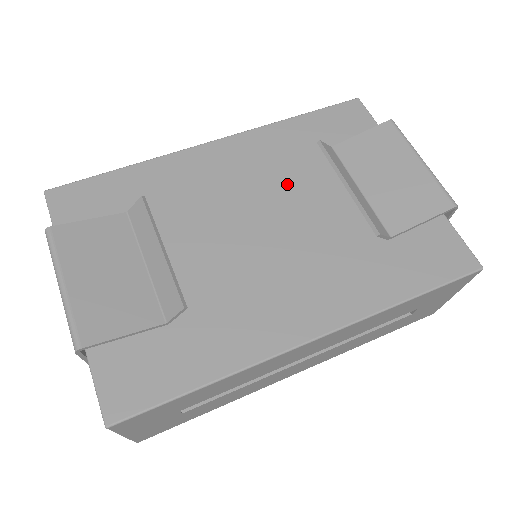
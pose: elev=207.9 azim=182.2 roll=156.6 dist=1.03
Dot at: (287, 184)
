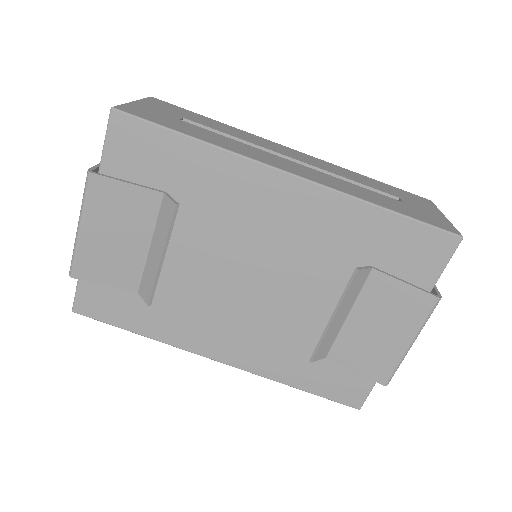
Dot at: (306, 264)
